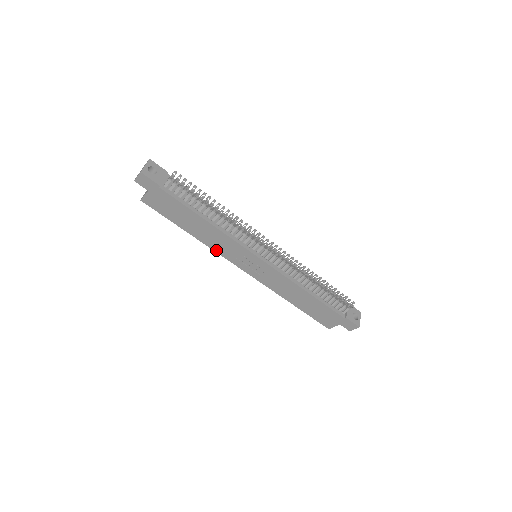
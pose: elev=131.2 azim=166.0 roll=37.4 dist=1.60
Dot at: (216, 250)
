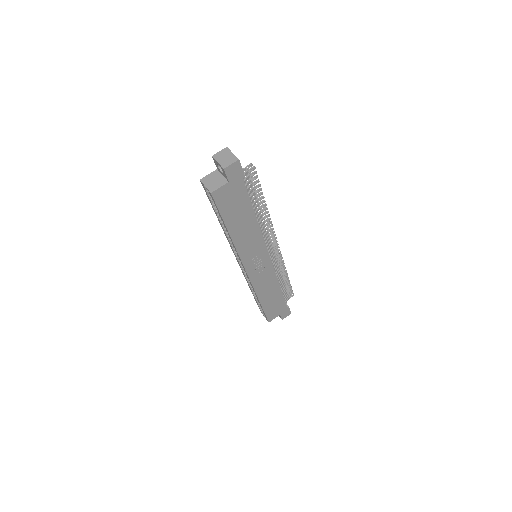
Dot at: (239, 251)
